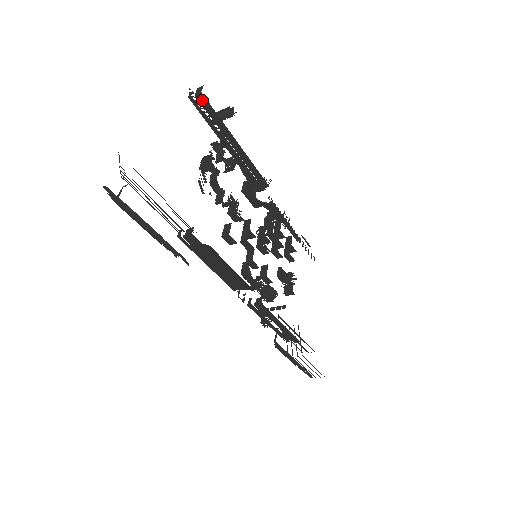
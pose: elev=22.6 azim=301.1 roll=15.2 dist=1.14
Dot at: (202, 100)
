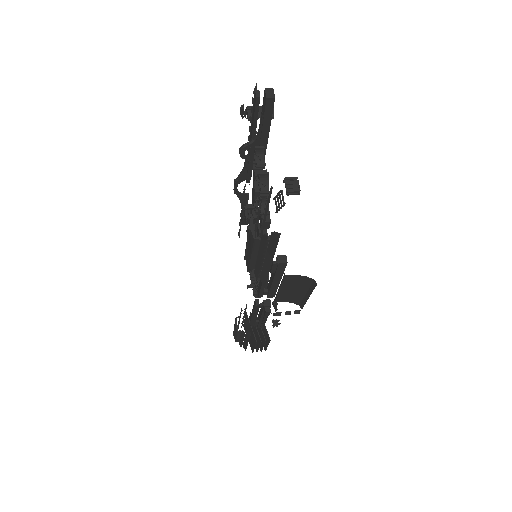
Dot at: (269, 104)
